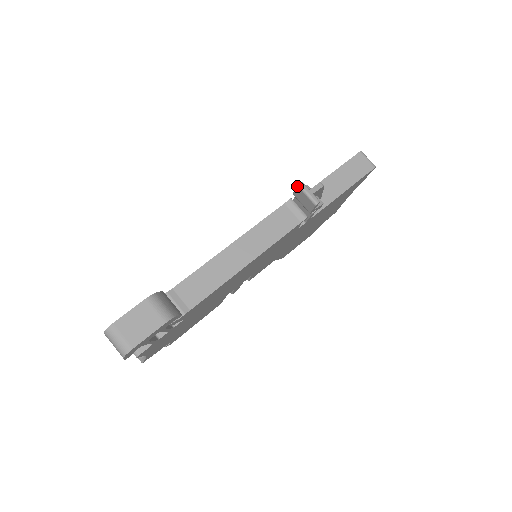
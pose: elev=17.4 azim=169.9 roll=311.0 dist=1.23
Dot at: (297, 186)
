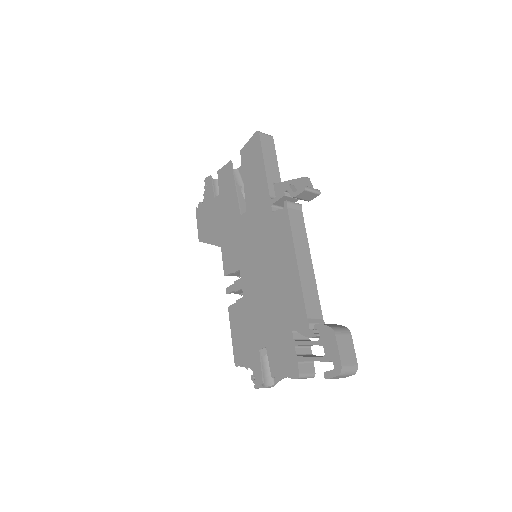
Dot at: (304, 191)
